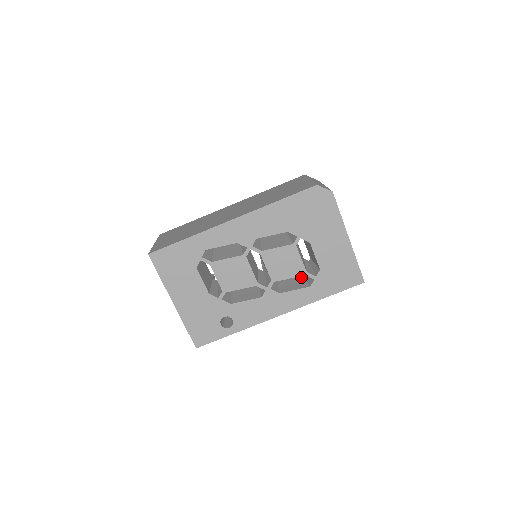
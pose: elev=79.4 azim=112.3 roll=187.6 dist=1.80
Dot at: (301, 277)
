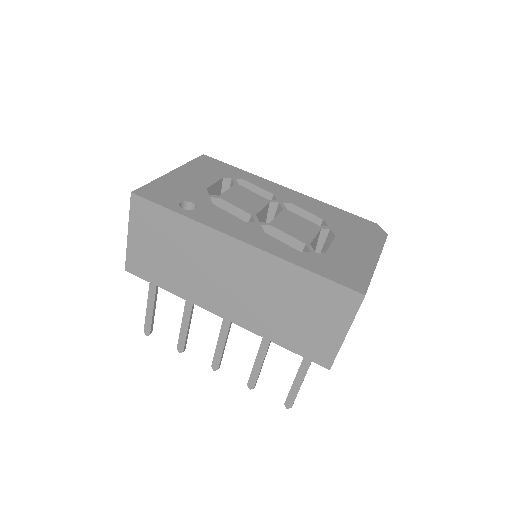
Dot at: occluded
